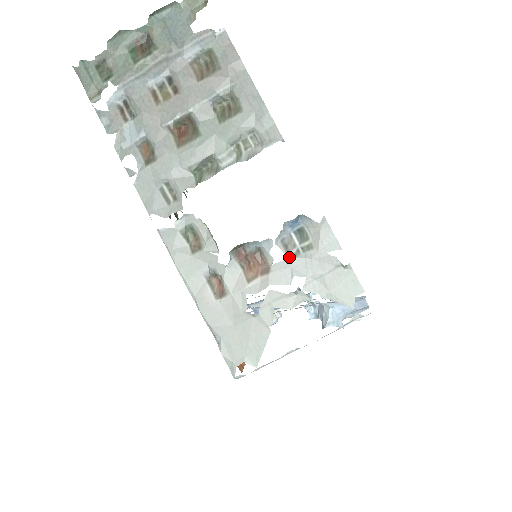
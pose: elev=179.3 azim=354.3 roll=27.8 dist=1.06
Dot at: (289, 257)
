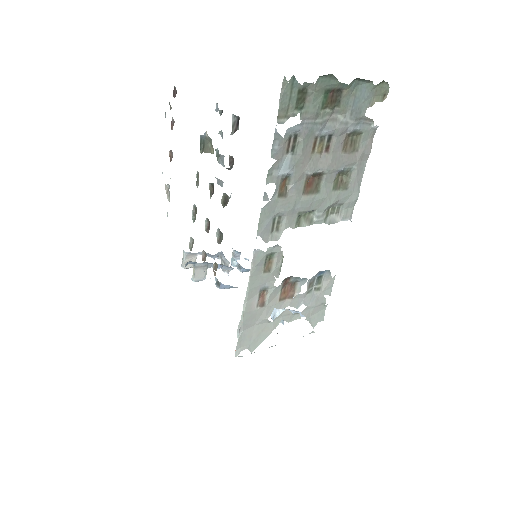
Dot at: (307, 292)
